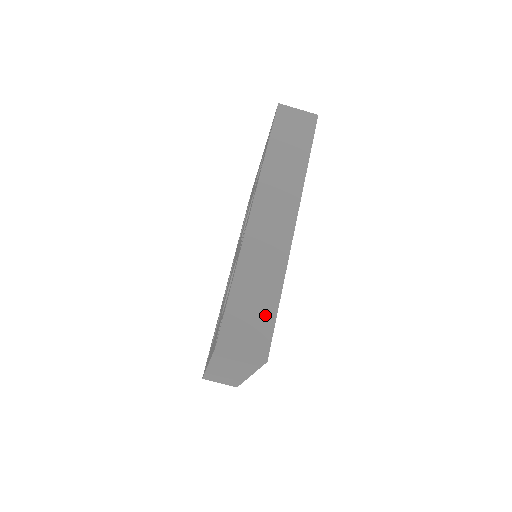
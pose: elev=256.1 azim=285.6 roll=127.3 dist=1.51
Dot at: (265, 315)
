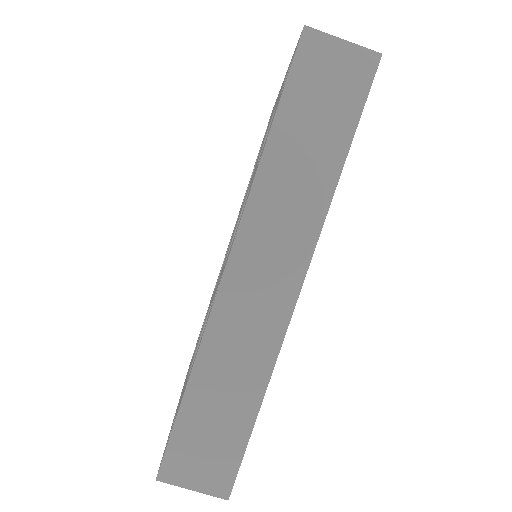
Dot at: (232, 437)
